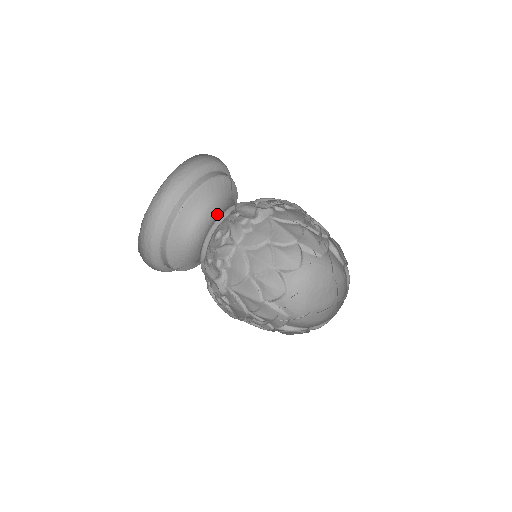
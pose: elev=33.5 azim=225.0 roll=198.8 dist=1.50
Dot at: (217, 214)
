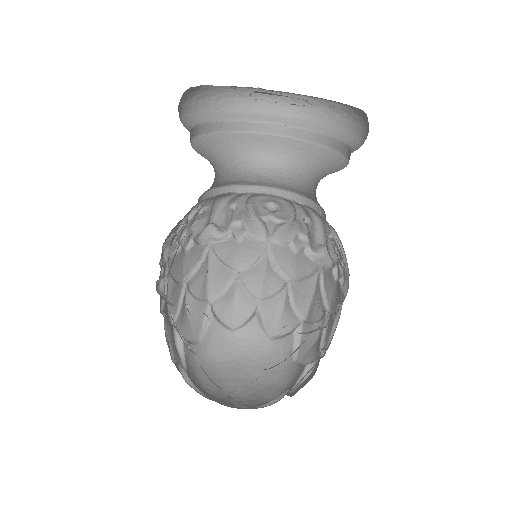
Dot at: (295, 185)
